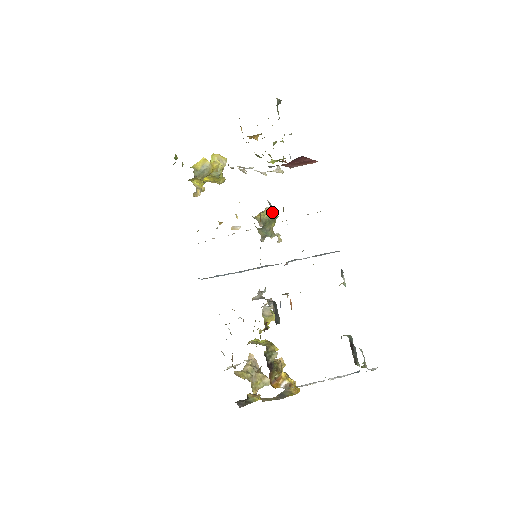
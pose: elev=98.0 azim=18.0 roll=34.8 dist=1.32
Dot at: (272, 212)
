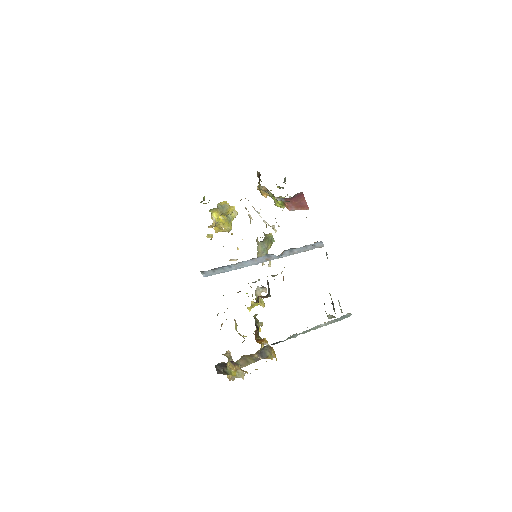
Dot at: occluded
